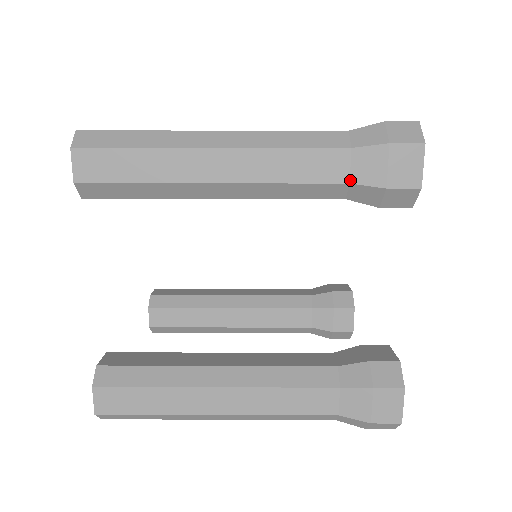
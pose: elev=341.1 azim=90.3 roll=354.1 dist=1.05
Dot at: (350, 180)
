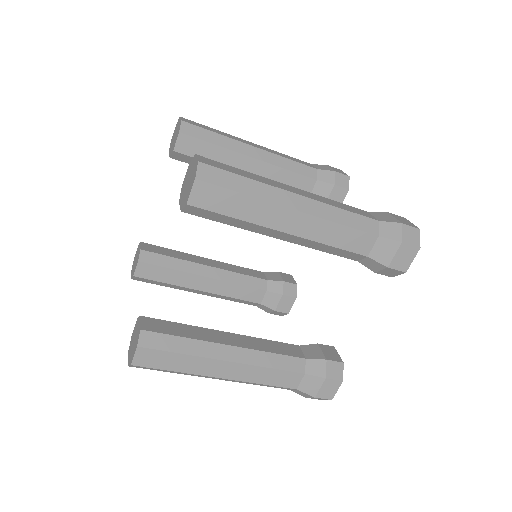
Dot at: (317, 169)
